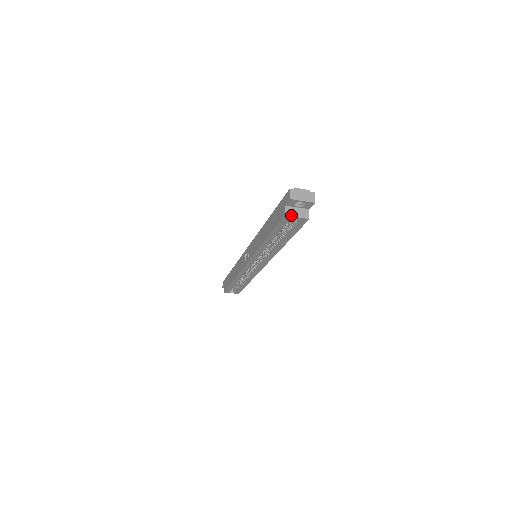
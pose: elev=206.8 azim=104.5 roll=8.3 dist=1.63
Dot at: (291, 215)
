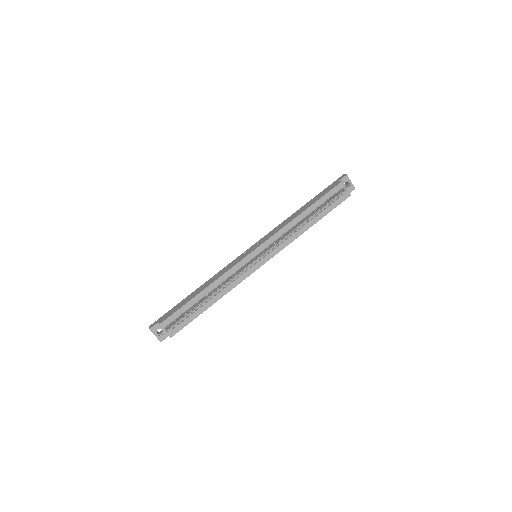
Dot at: (344, 185)
